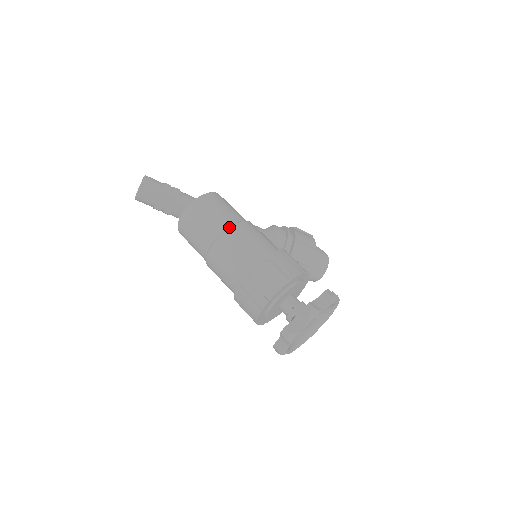
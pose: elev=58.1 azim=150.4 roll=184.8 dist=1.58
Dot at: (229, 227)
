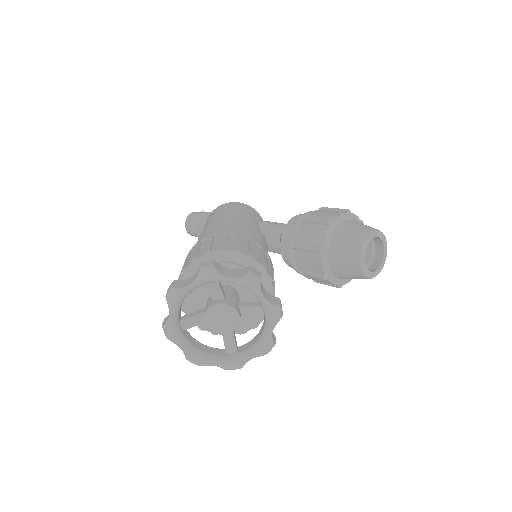
Dot at: (204, 228)
